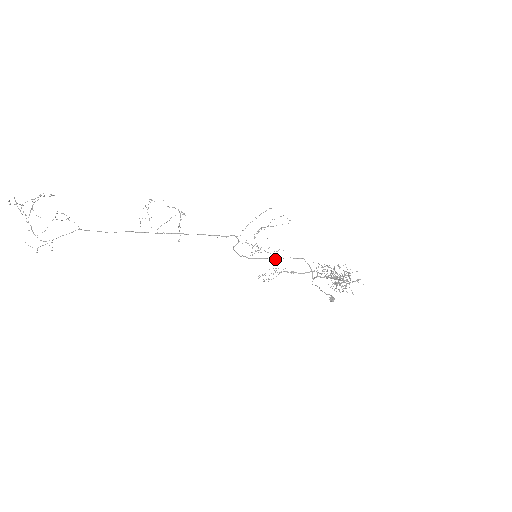
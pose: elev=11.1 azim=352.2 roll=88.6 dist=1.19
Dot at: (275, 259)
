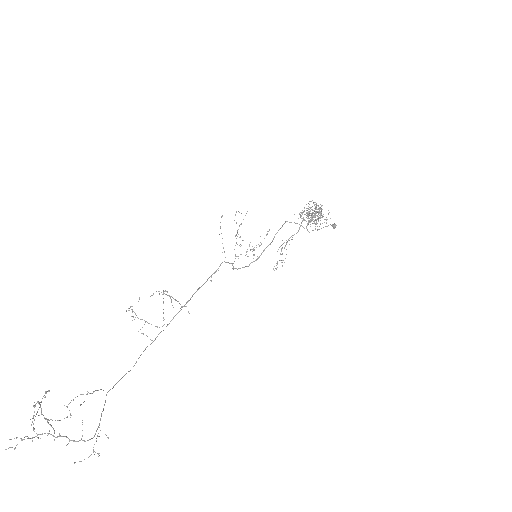
Dot at: (272, 241)
